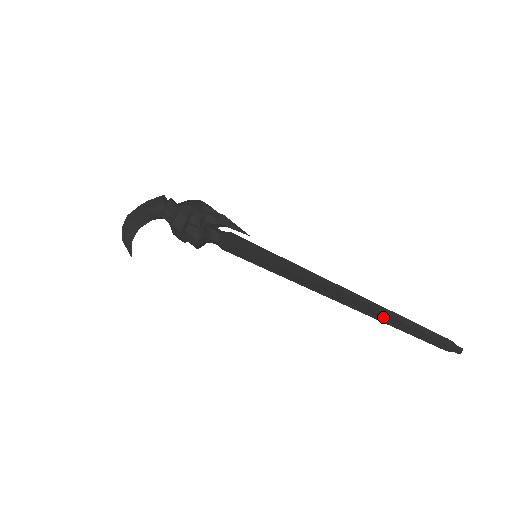
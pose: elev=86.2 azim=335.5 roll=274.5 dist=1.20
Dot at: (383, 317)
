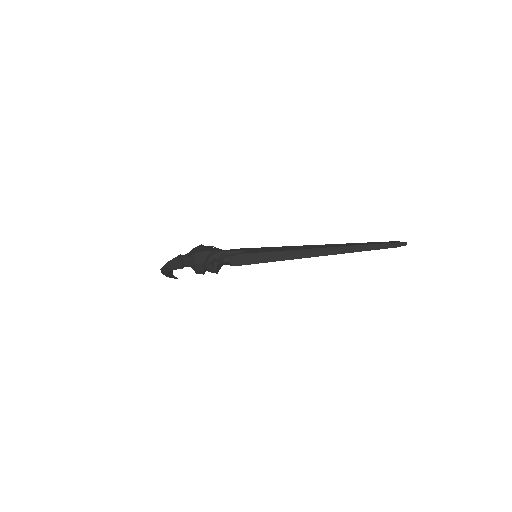
Dot at: (351, 252)
